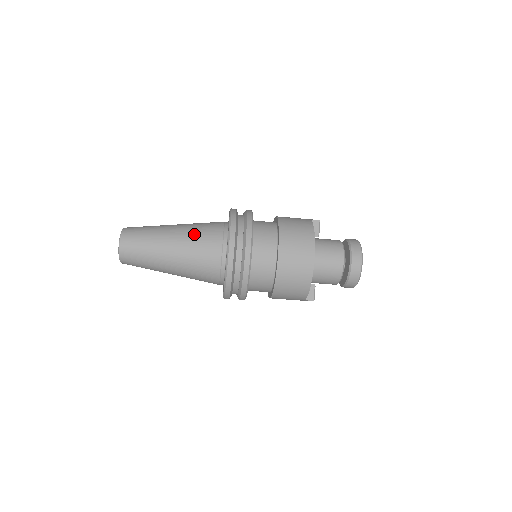
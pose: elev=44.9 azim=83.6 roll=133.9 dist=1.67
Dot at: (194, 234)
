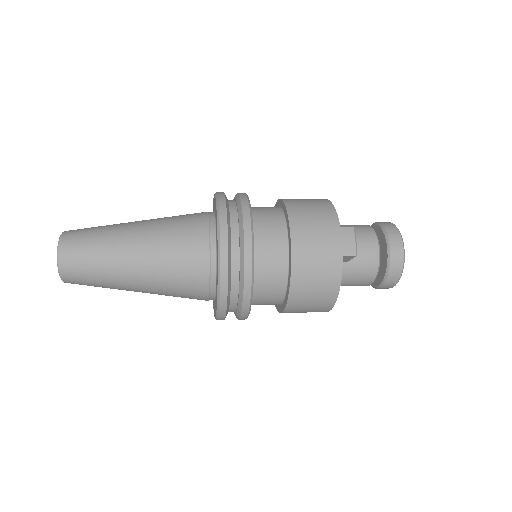
Dot at: (167, 285)
